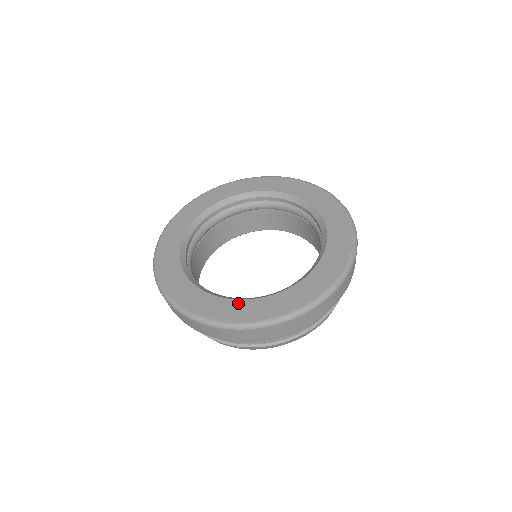
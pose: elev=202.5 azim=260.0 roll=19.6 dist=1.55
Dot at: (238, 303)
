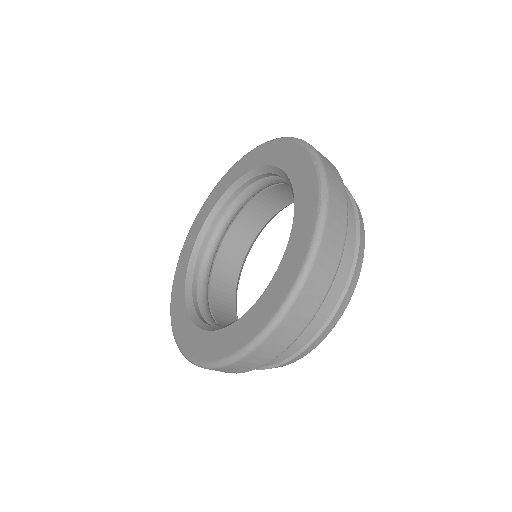
Dot at: (257, 306)
